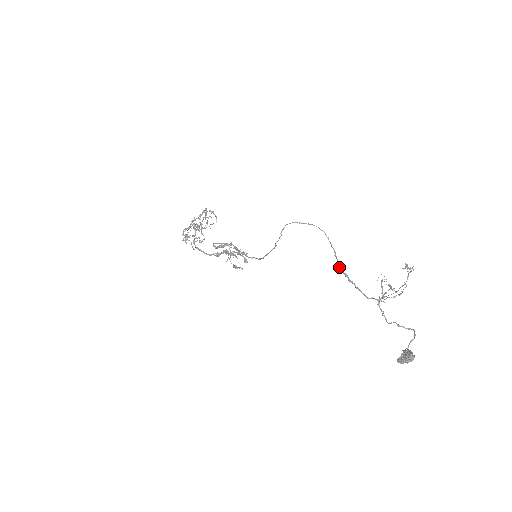
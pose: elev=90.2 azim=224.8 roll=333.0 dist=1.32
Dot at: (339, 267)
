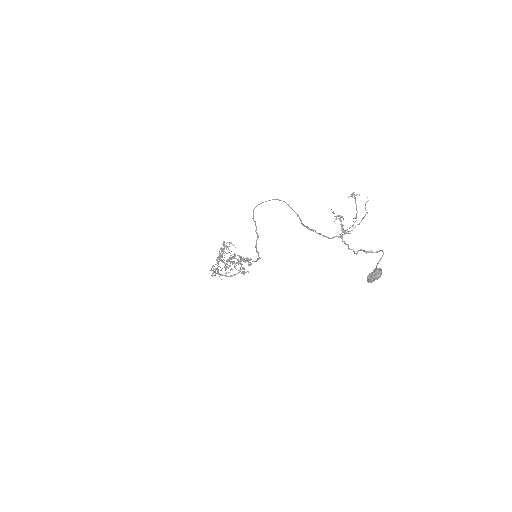
Dot at: (302, 224)
